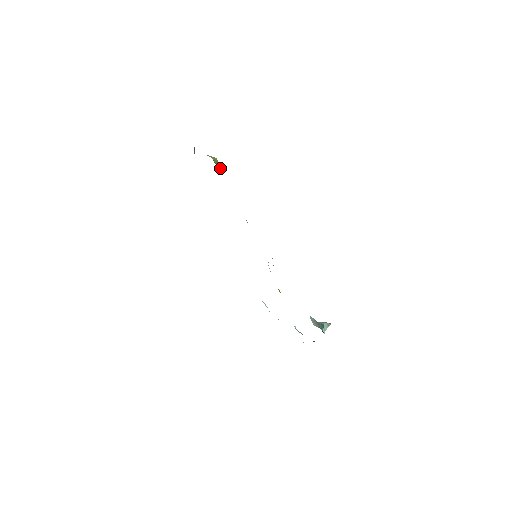
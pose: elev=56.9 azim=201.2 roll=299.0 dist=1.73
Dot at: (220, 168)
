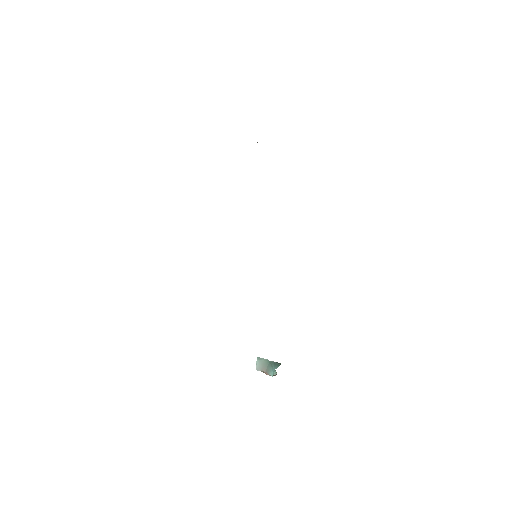
Dot at: occluded
